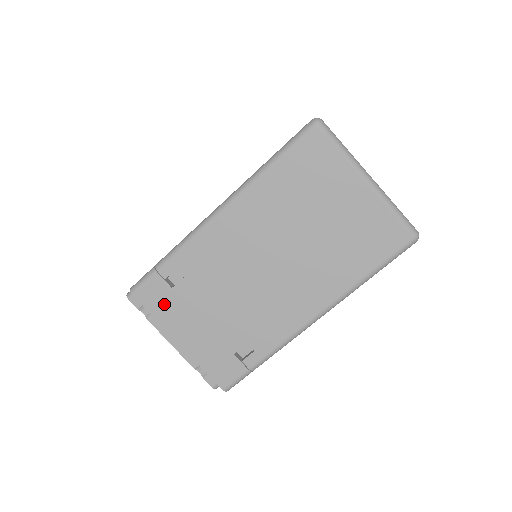
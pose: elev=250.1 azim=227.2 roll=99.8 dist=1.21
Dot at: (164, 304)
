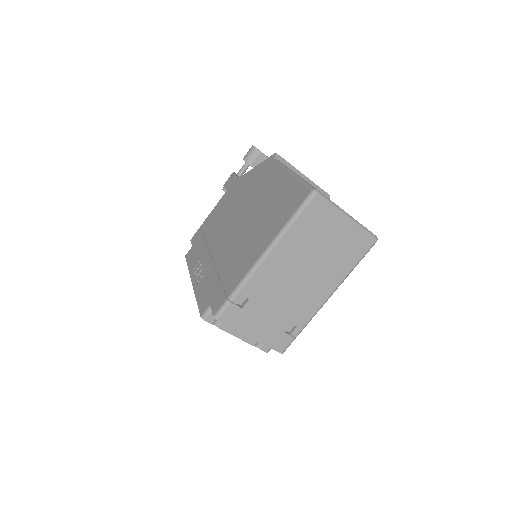
Dot at: (238, 319)
